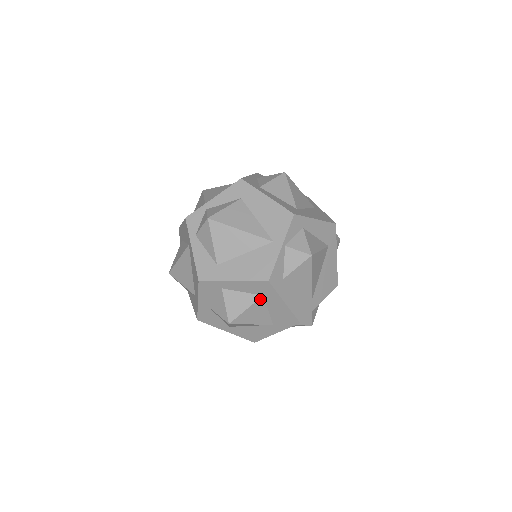
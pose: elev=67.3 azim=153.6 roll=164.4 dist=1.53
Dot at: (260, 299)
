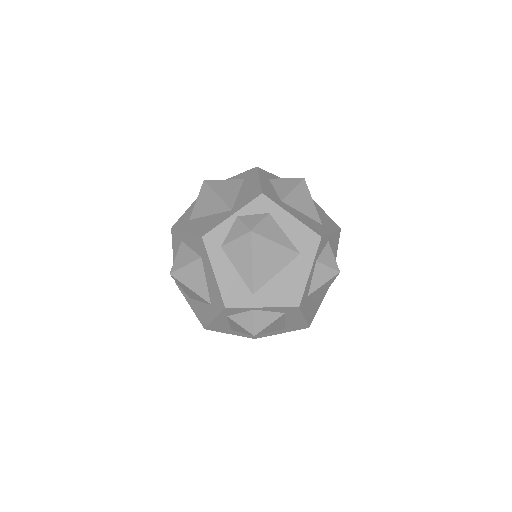
Dot at: (199, 260)
